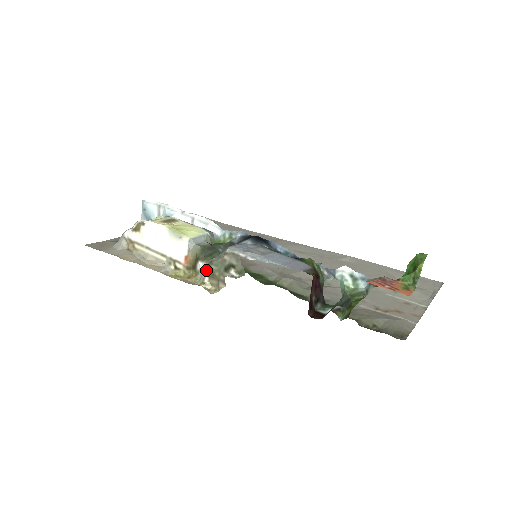
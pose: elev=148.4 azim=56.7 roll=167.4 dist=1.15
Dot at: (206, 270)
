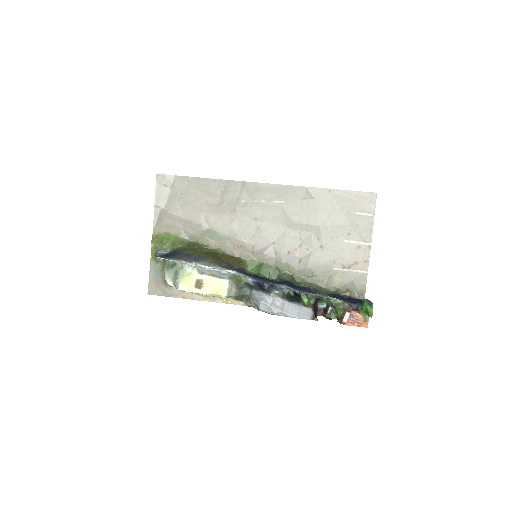
Dot at: occluded
